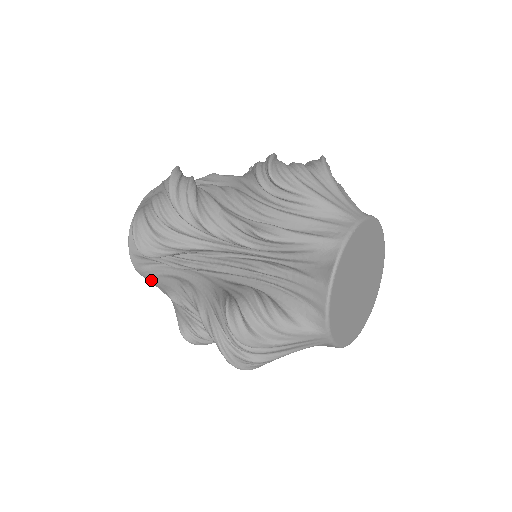
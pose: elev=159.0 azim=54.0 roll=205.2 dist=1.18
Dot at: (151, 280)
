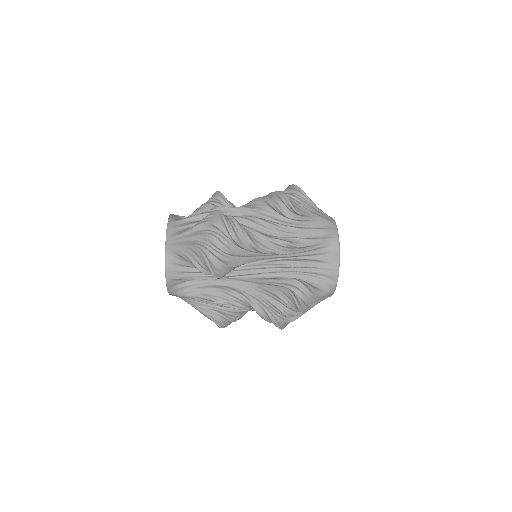
Dot at: (182, 294)
